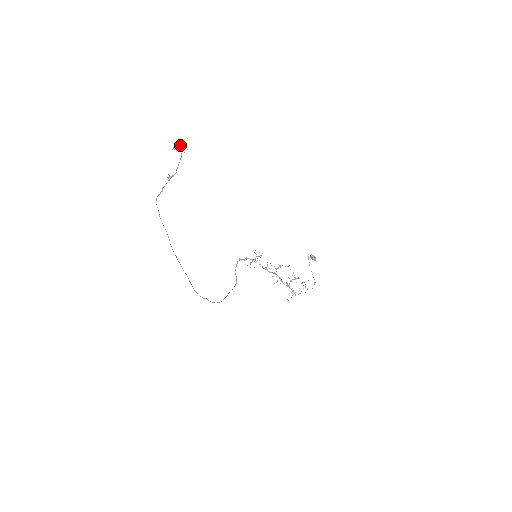
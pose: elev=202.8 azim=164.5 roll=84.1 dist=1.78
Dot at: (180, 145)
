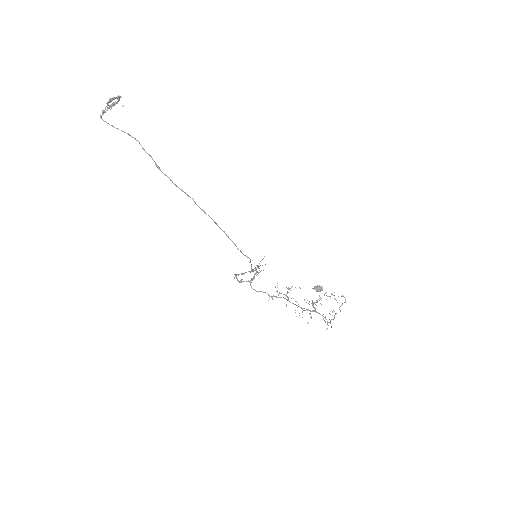
Dot at: (110, 105)
